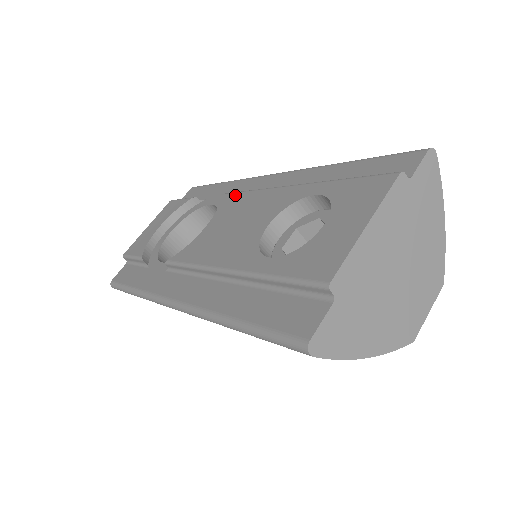
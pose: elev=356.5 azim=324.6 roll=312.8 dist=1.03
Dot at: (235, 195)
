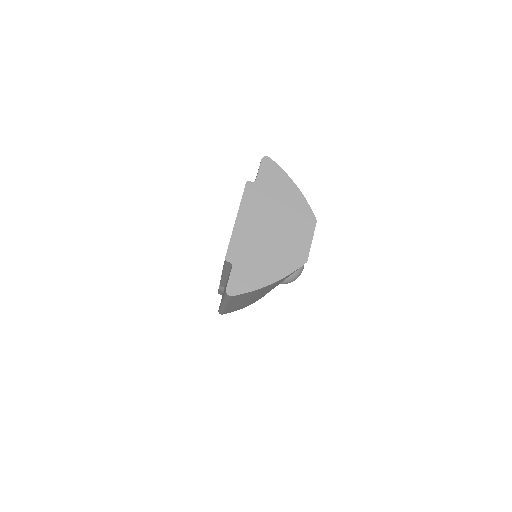
Dot at: occluded
